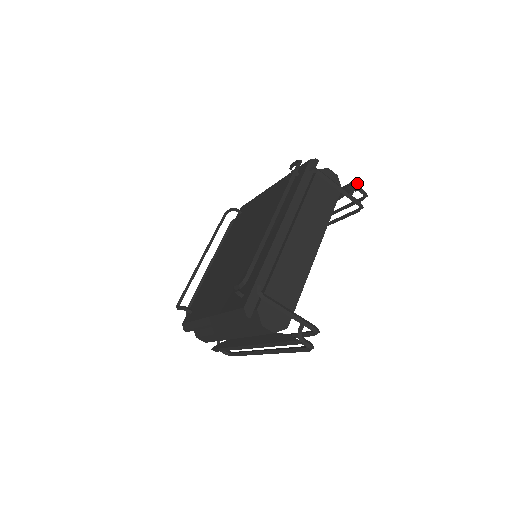
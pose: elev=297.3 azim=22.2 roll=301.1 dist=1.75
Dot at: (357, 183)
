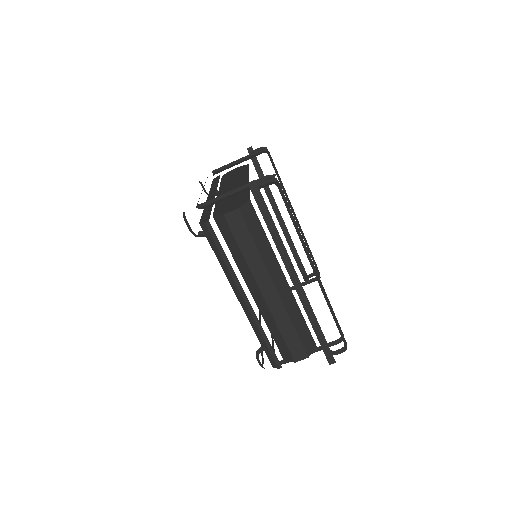
Dot at: (251, 151)
